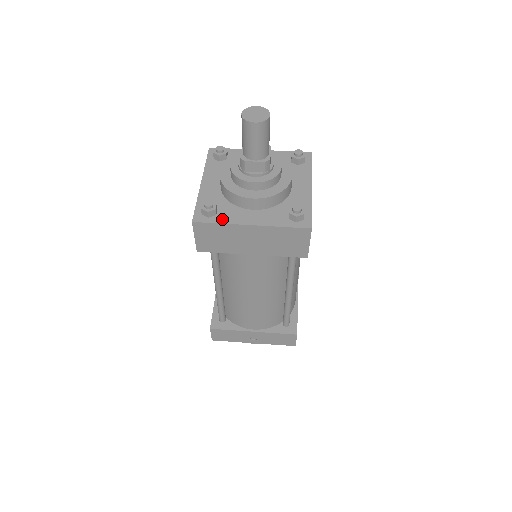
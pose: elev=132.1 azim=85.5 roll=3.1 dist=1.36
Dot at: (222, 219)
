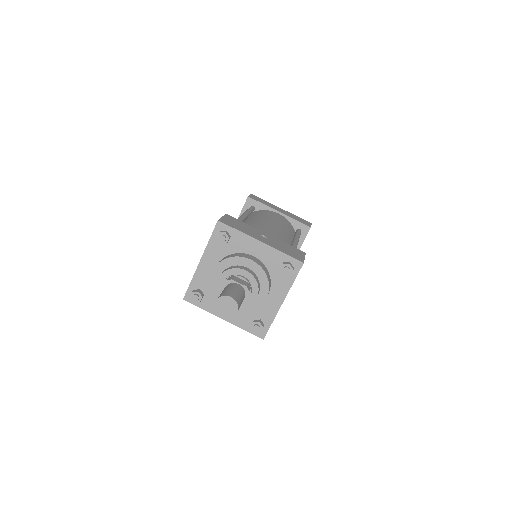
Dot at: (204, 306)
